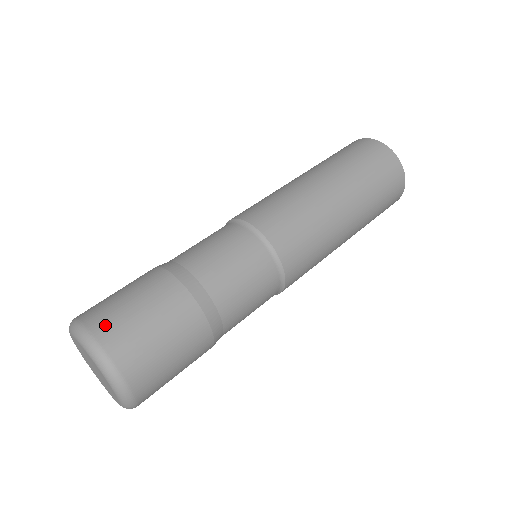
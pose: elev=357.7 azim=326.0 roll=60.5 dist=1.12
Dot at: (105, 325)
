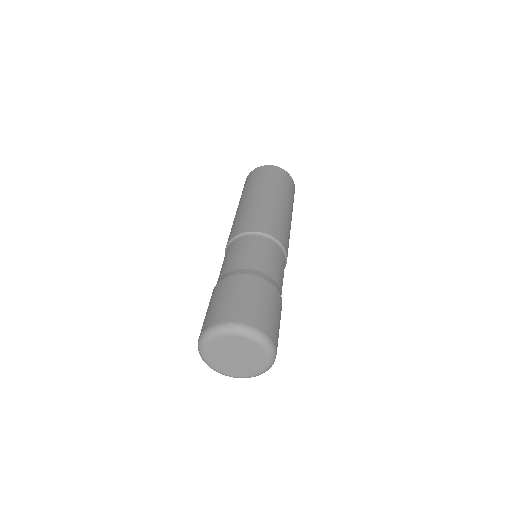
Dot at: (263, 323)
